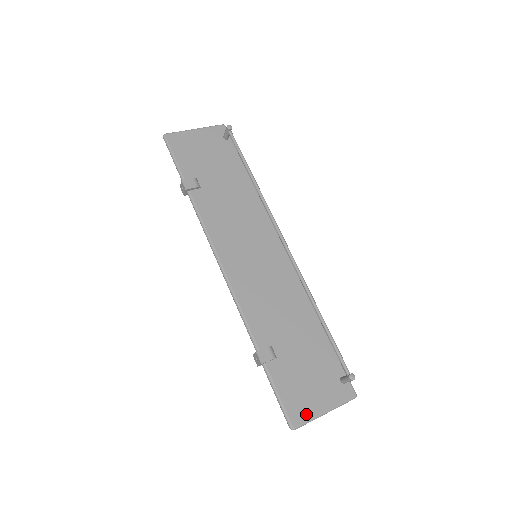
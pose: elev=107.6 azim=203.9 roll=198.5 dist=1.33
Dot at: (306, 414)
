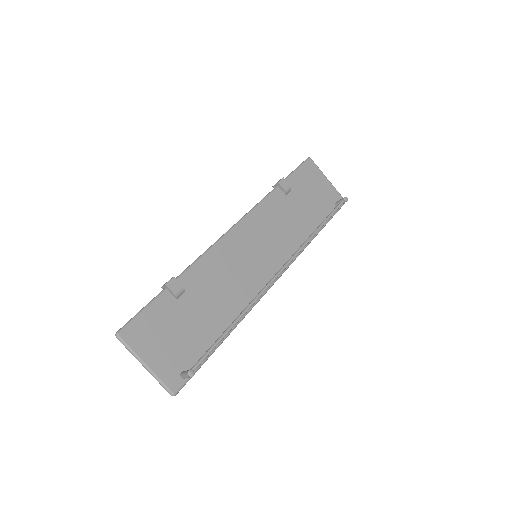
Dot at: (136, 344)
